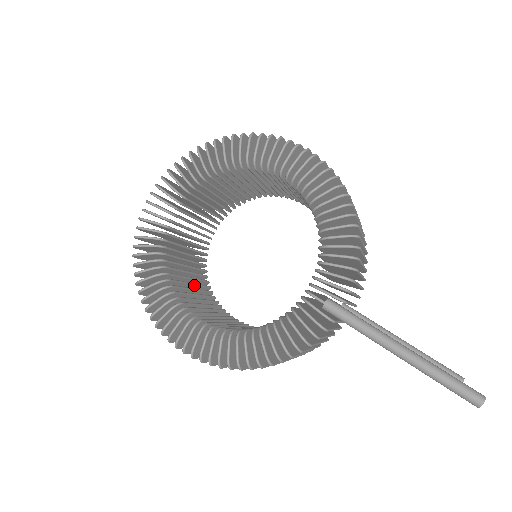
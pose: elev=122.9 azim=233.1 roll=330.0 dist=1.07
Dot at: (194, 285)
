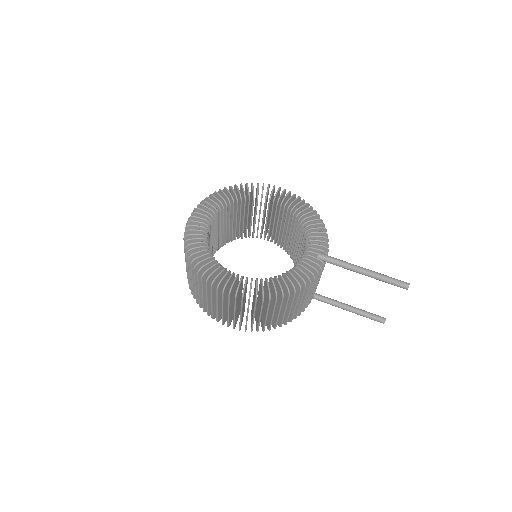
Dot at: occluded
